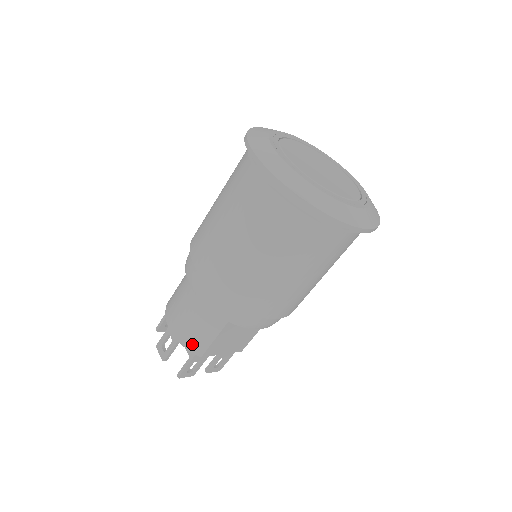
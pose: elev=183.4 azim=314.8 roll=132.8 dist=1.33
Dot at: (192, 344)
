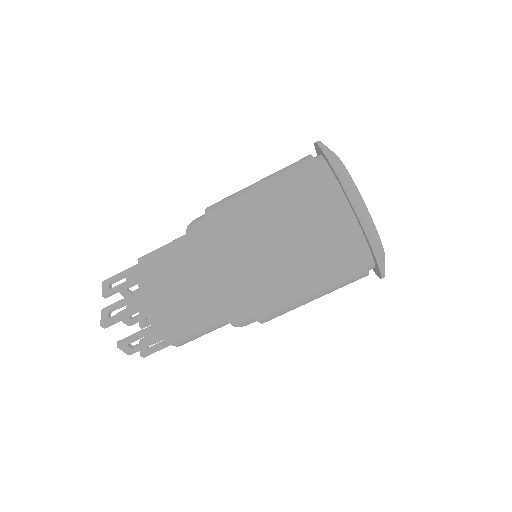
Dot at: occluded
